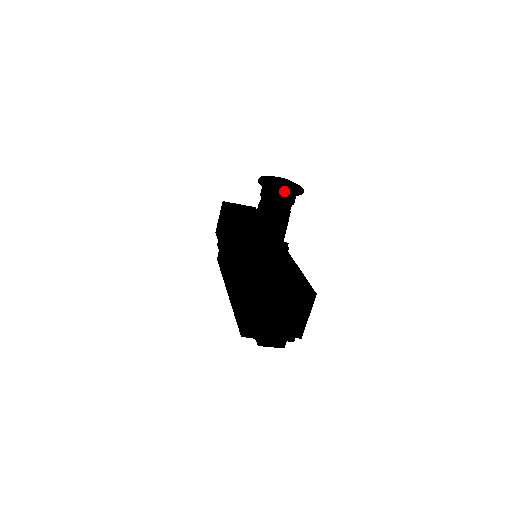
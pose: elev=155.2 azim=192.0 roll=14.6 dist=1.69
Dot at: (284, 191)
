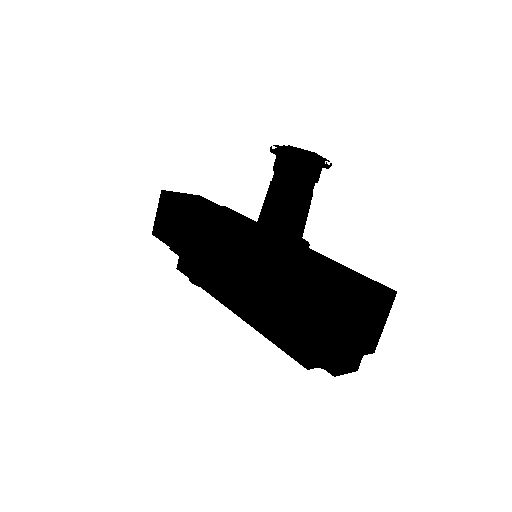
Dot at: (320, 162)
